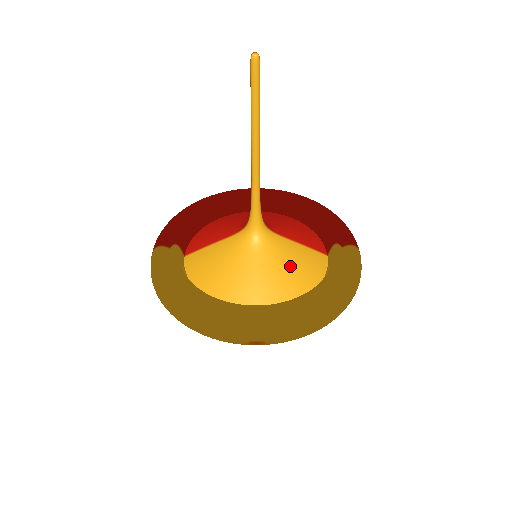
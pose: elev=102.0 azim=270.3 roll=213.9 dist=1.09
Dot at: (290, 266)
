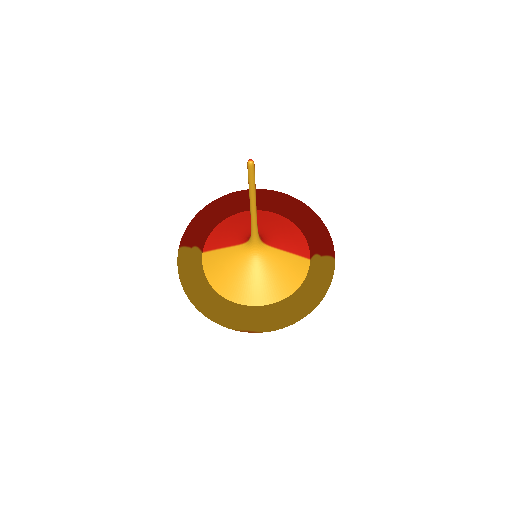
Dot at: (279, 273)
